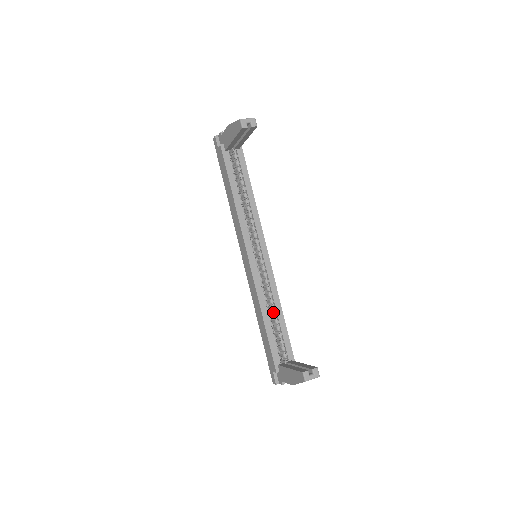
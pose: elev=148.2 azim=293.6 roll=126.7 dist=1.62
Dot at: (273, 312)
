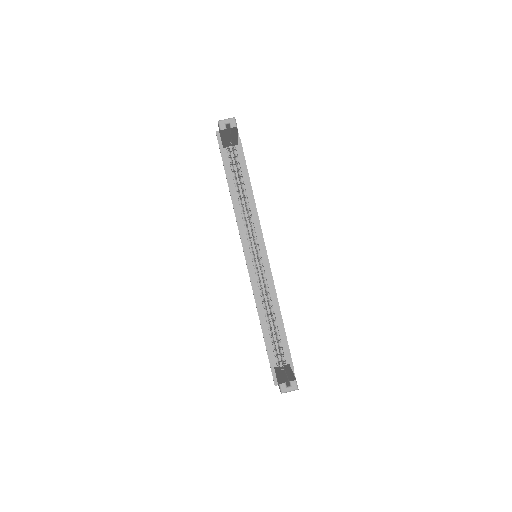
Dot at: (272, 314)
